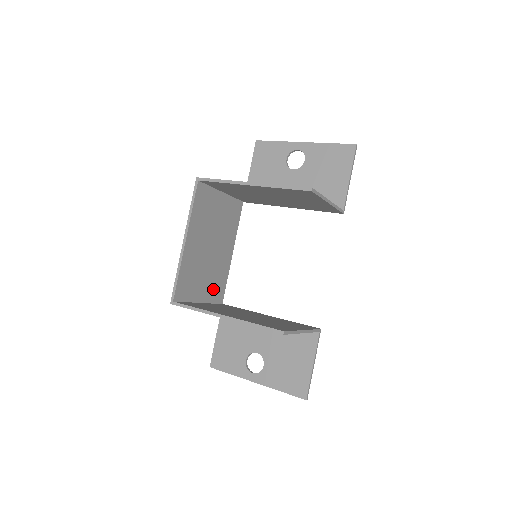
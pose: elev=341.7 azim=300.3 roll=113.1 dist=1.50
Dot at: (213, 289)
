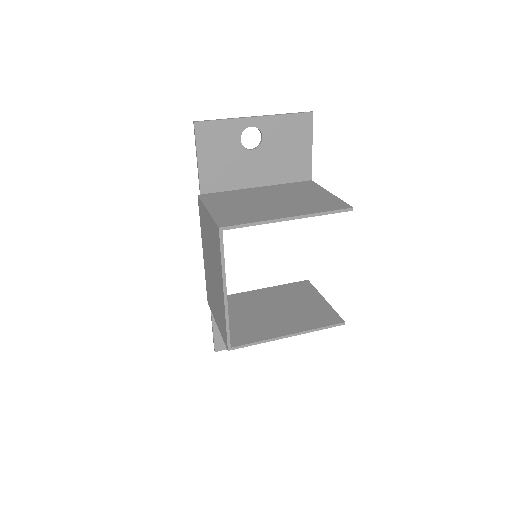
Dot at: occluded
